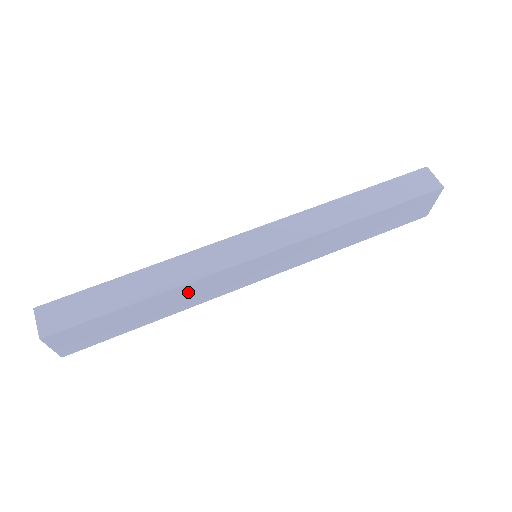
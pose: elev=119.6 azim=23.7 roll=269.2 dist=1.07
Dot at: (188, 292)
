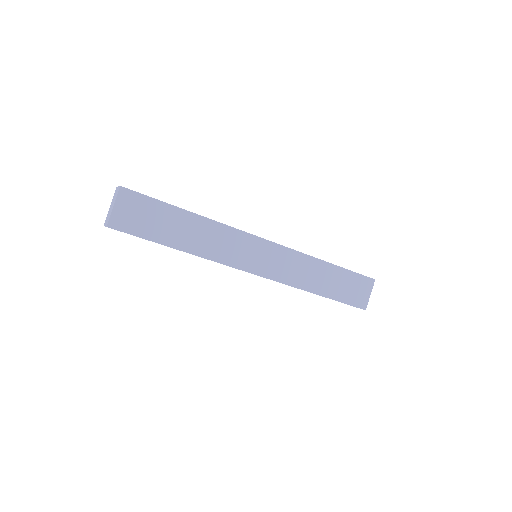
Dot at: (213, 234)
